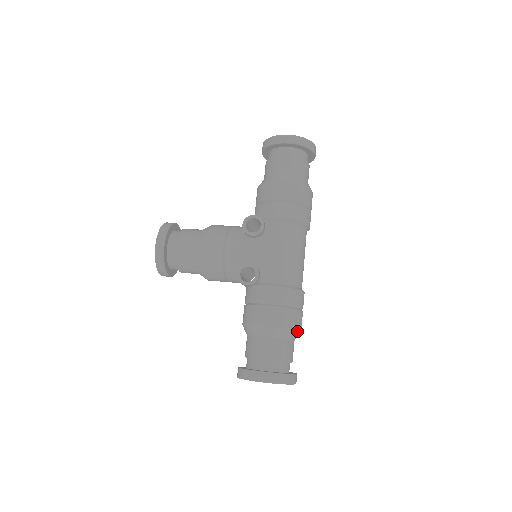
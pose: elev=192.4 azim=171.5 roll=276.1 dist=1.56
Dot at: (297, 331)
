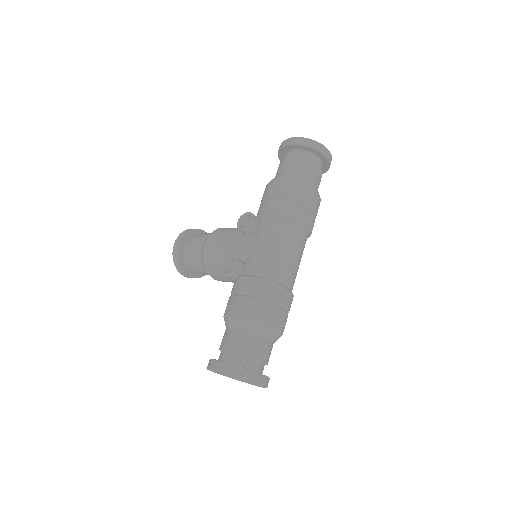
Dot at: (268, 327)
